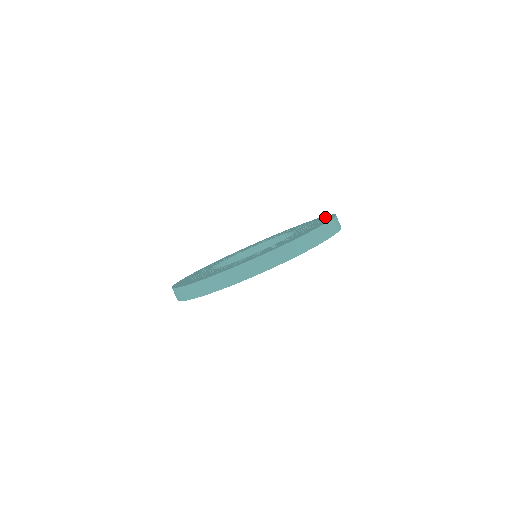
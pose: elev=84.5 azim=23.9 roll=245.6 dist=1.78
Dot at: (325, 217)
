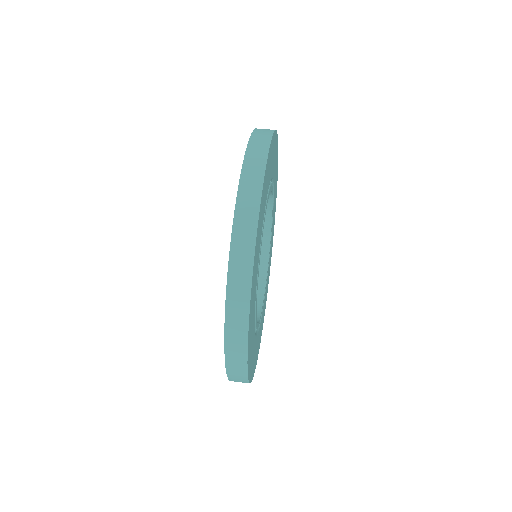
Dot at: occluded
